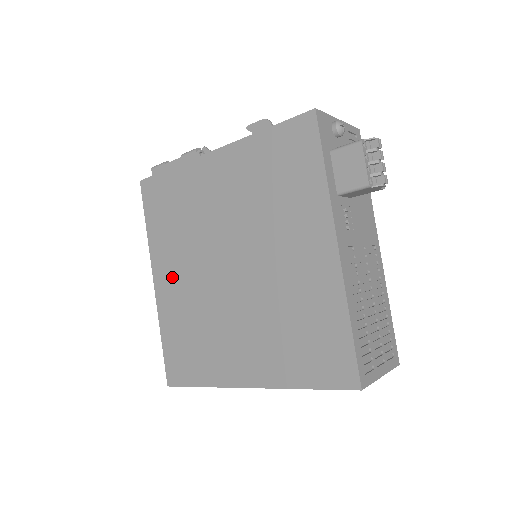
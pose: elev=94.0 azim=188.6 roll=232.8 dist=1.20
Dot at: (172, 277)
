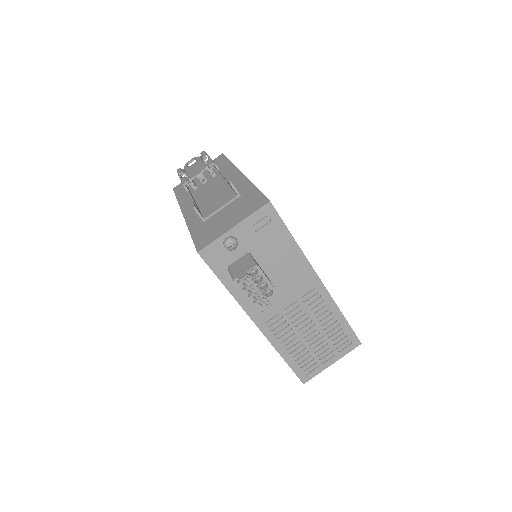
Dot at: occluded
